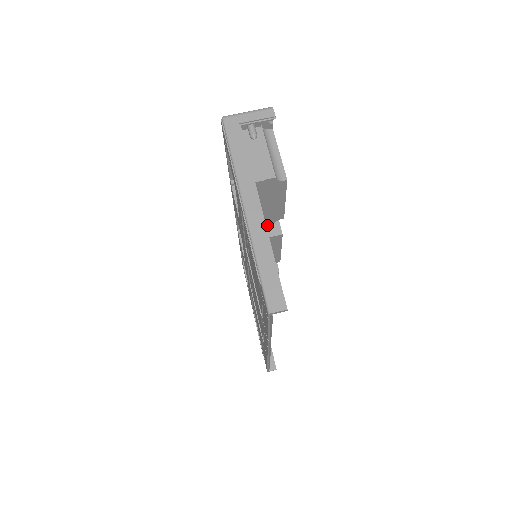
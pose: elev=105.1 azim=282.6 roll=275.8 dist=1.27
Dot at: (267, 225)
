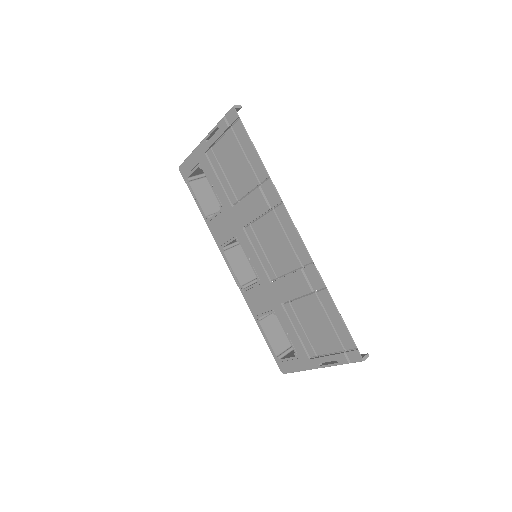
Dot at: occluded
